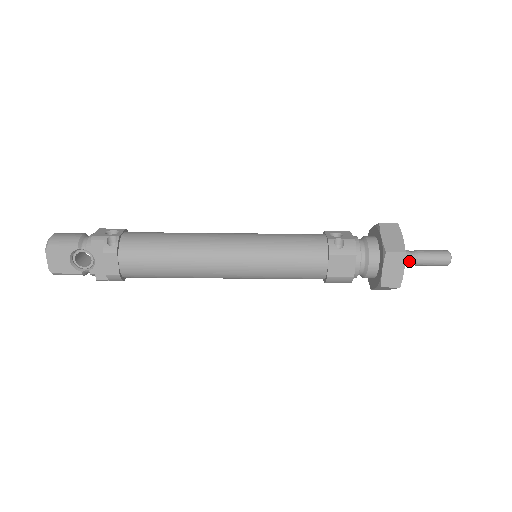
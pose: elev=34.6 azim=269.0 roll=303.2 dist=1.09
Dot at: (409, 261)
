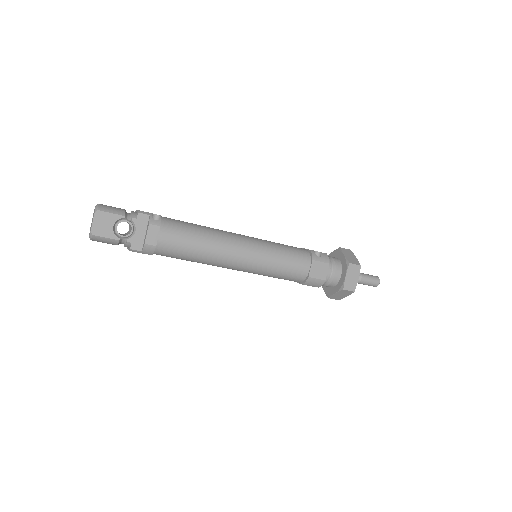
Dot at: occluded
